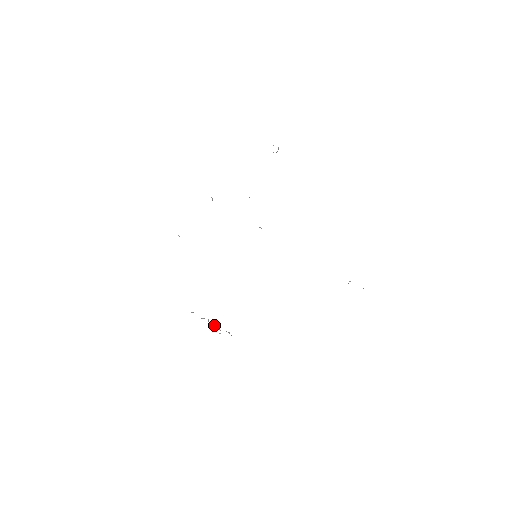
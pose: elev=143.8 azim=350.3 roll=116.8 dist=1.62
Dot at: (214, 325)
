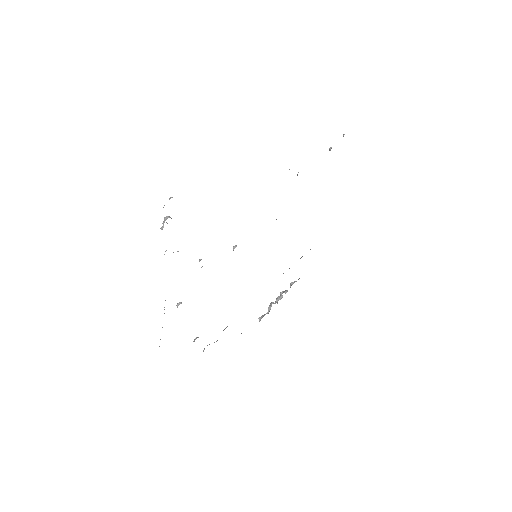
Dot at: occluded
